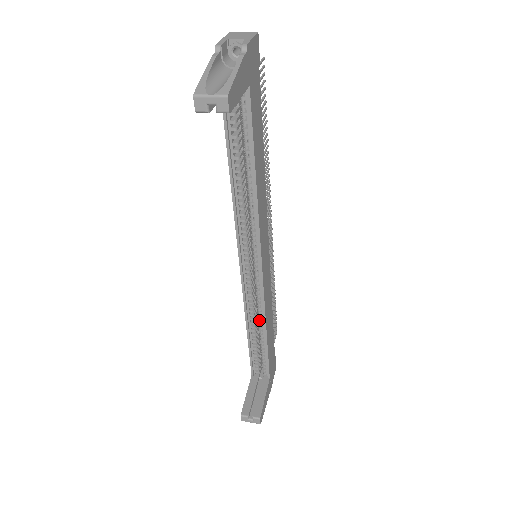
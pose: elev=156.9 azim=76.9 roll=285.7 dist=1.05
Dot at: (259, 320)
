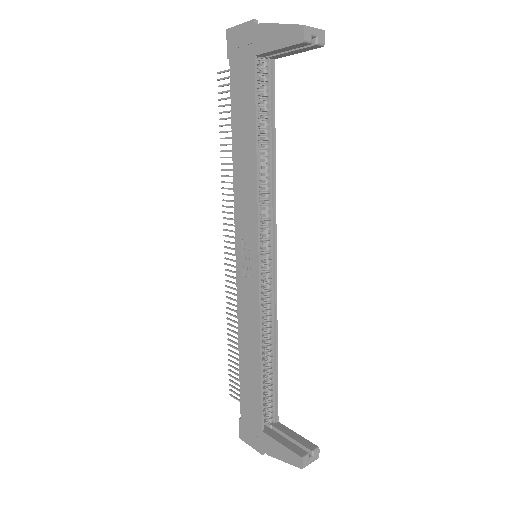
Dot at: (269, 335)
